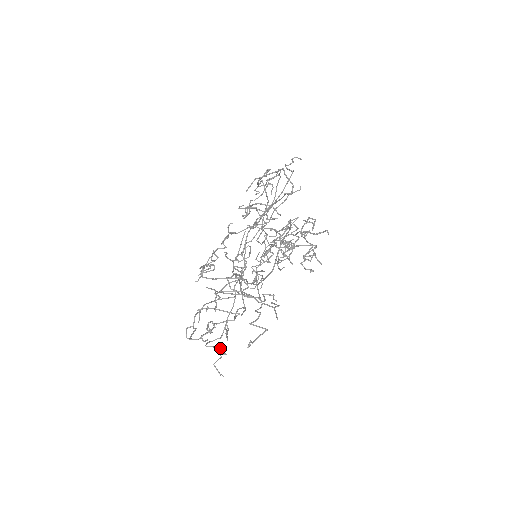
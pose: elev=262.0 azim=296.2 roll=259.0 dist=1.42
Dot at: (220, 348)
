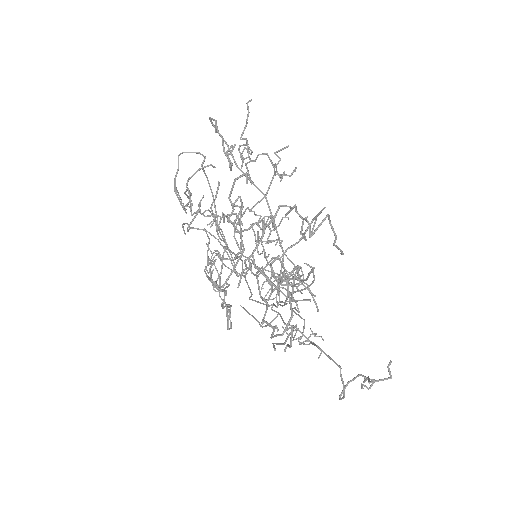
Dot at: (355, 377)
